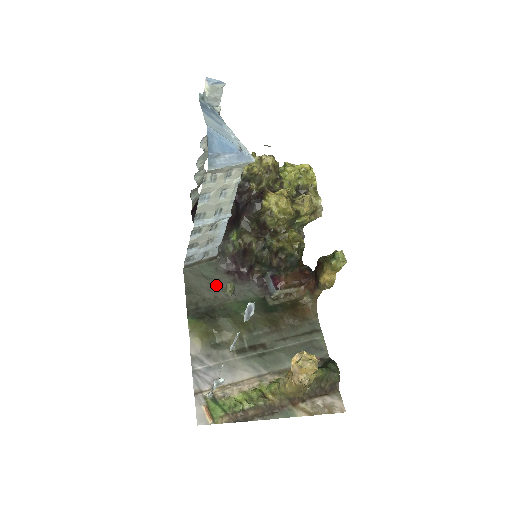
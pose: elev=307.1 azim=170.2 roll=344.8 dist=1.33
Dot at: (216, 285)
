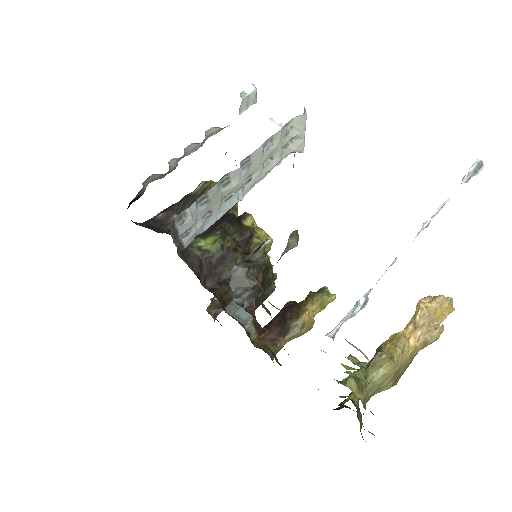
Dot at: occluded
